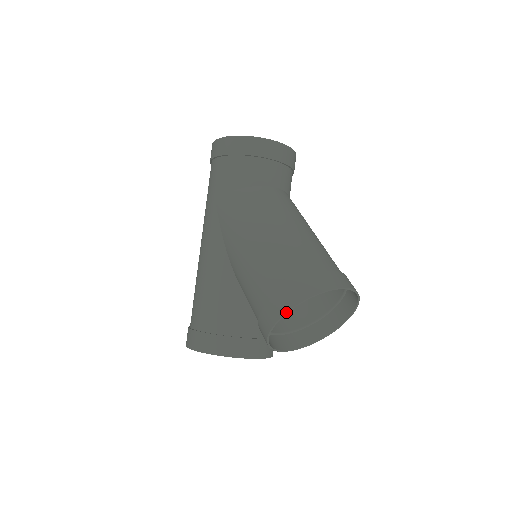
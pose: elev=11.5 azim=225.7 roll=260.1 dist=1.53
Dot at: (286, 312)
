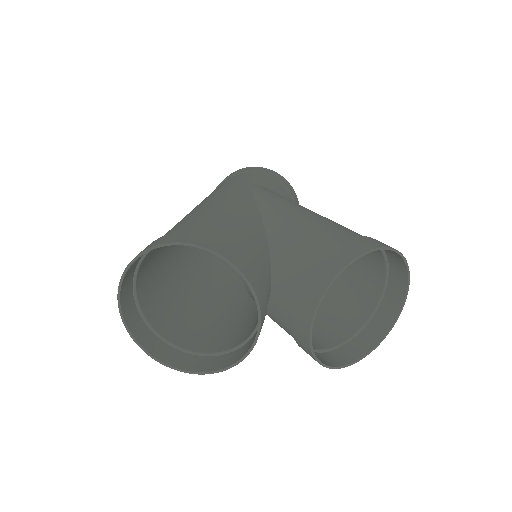
Dot at: (387, 246)
